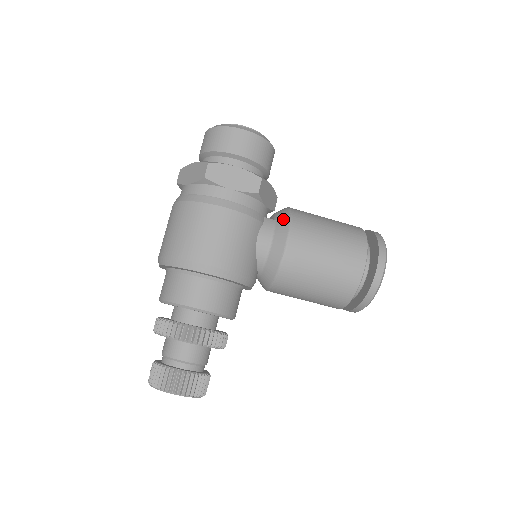
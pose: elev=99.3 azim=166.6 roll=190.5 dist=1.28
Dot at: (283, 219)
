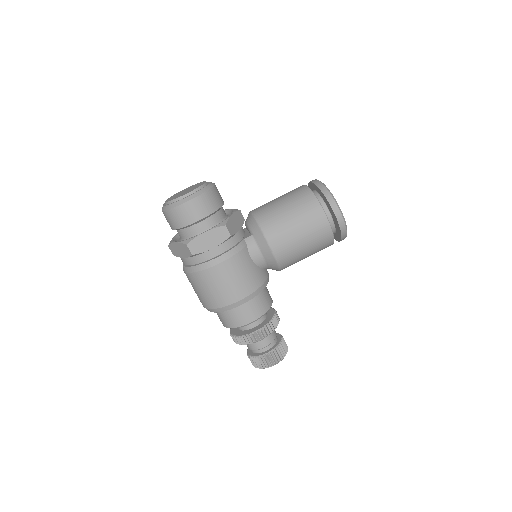
Dot at: (257, 233)
